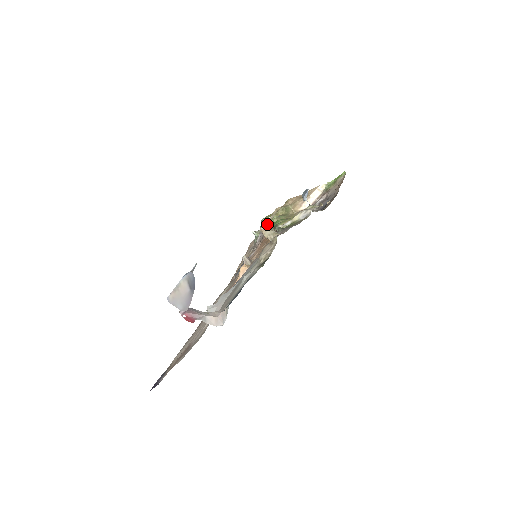
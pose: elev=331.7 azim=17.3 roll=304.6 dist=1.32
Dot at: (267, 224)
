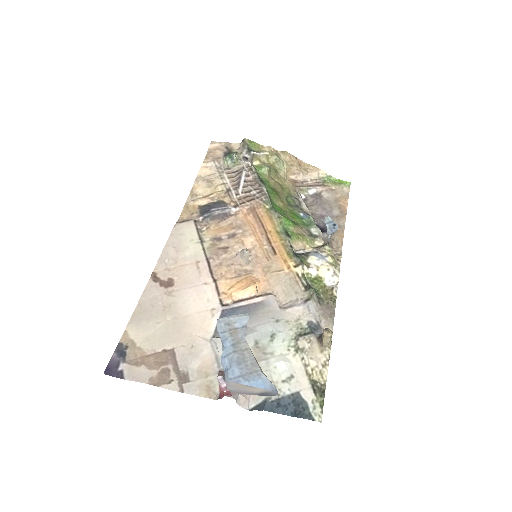
Dot at: (253, 161)
